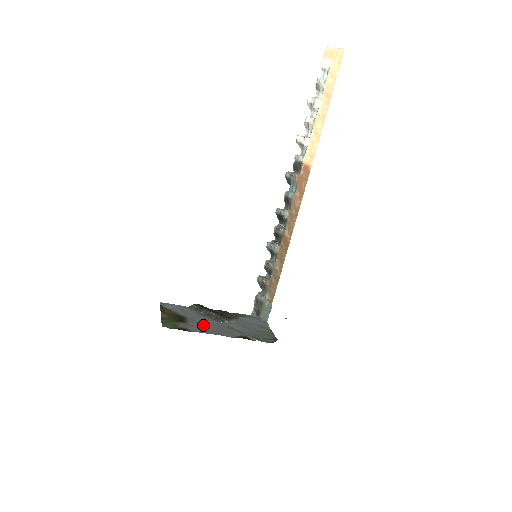
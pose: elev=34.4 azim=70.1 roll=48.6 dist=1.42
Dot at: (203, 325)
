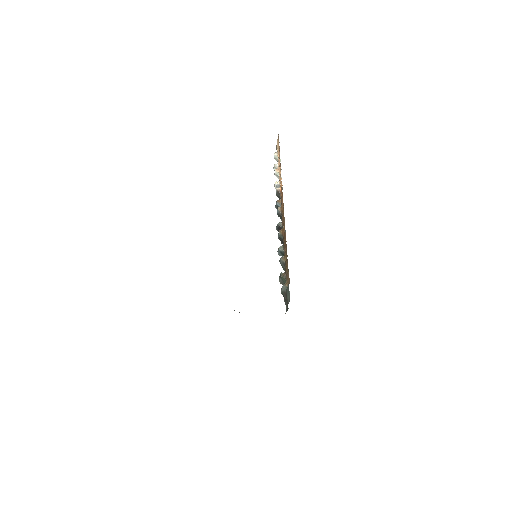
Dot at: occluded
